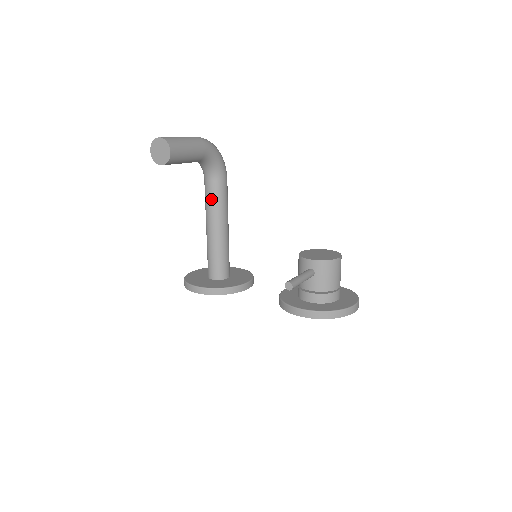
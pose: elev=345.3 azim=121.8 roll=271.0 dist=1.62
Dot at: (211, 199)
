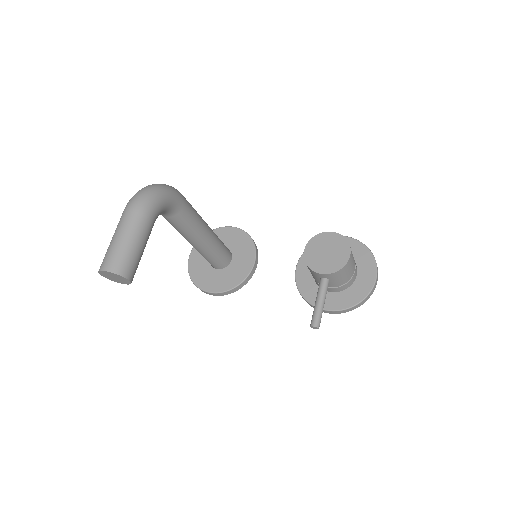
Dot at: (180, 228)
